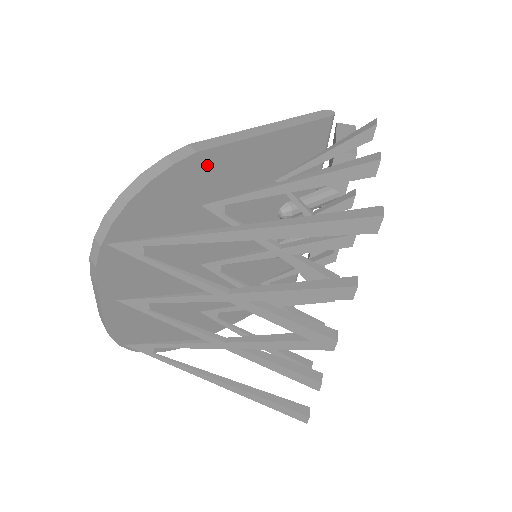
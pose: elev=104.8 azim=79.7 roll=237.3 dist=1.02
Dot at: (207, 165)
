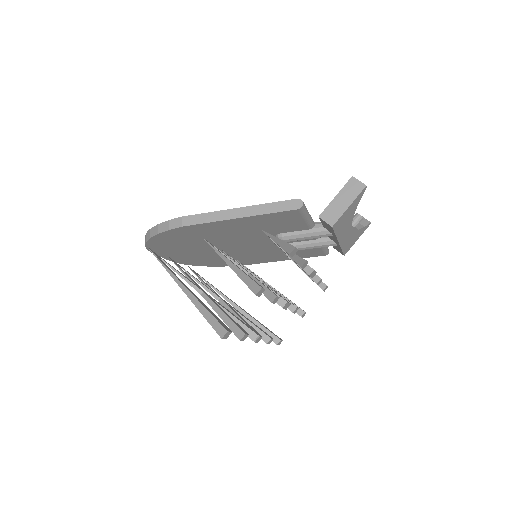
Dot at: (194, 228)
